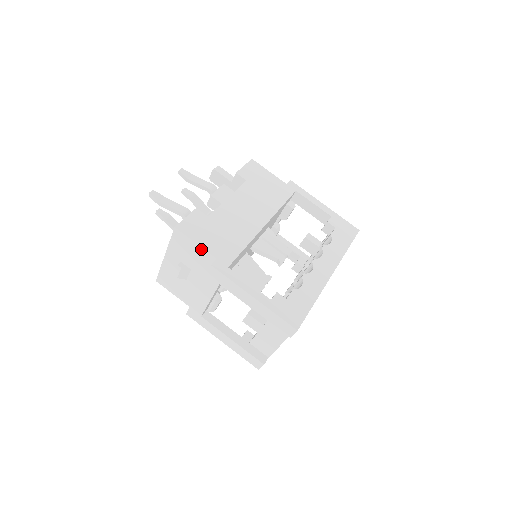
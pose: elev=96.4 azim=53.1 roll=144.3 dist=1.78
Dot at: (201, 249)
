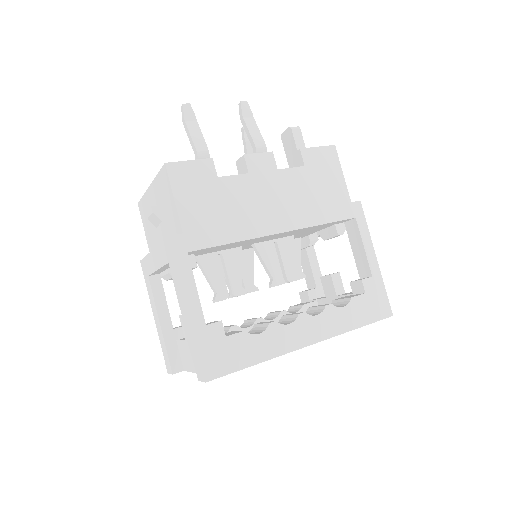
Dot at: (176, 209)
